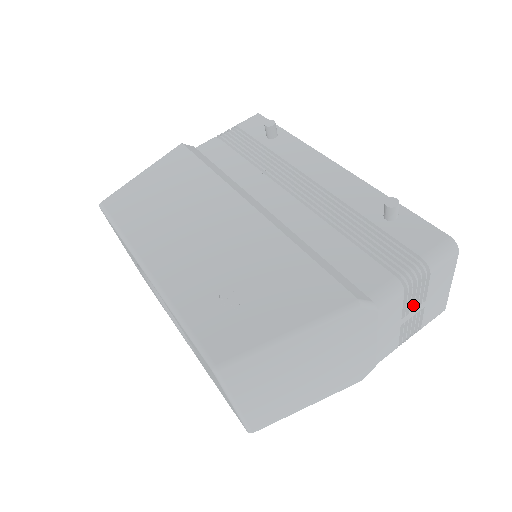
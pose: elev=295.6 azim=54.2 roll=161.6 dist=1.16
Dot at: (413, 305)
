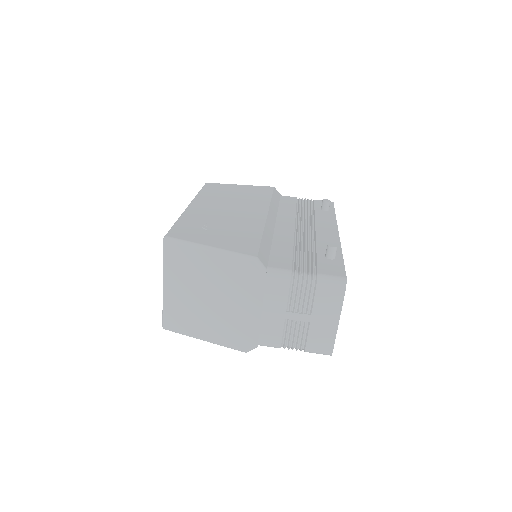
Dot at: (299, 308)
